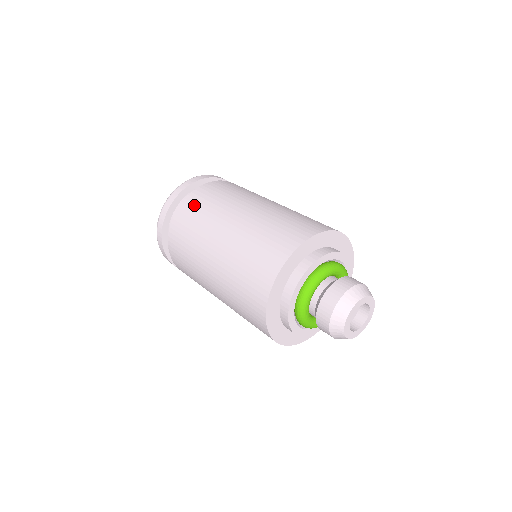
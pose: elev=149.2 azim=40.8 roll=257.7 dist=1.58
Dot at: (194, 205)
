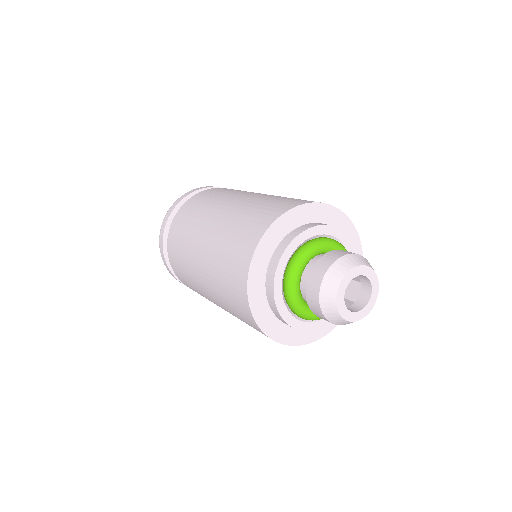
Dot at: (174, 249)
